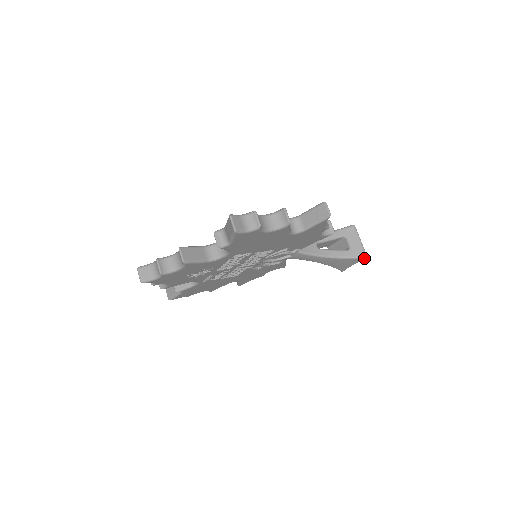
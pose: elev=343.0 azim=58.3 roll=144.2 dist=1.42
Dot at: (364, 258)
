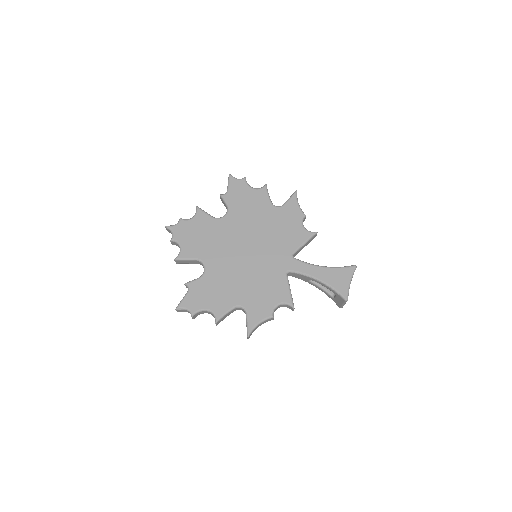
Dot at: (339, 306)
